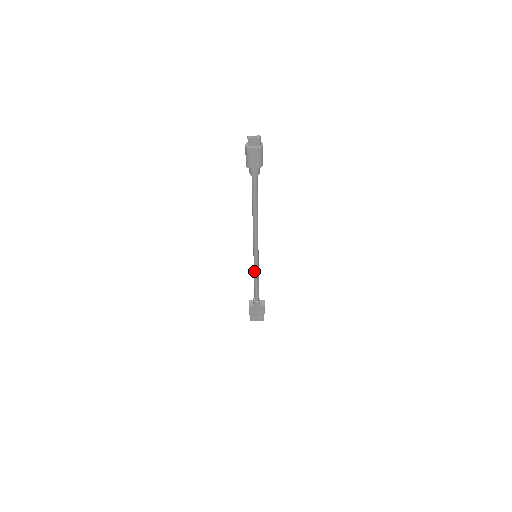
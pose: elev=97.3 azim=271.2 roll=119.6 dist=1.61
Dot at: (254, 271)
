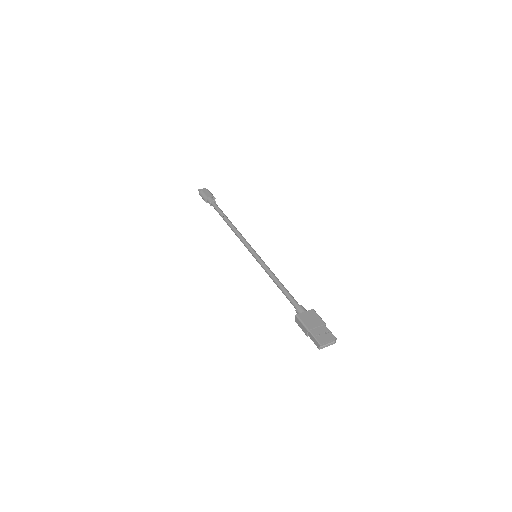
Dot at: (265, 270)
